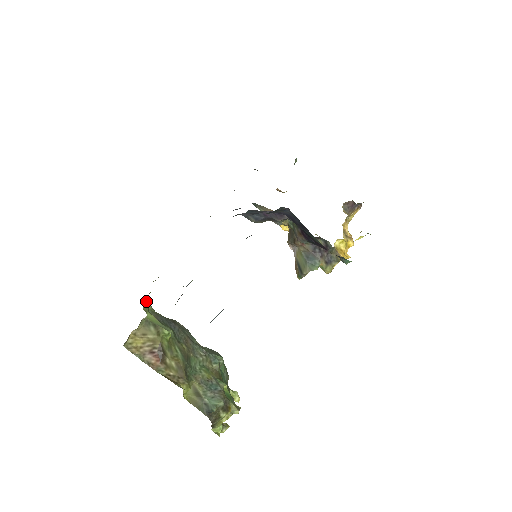
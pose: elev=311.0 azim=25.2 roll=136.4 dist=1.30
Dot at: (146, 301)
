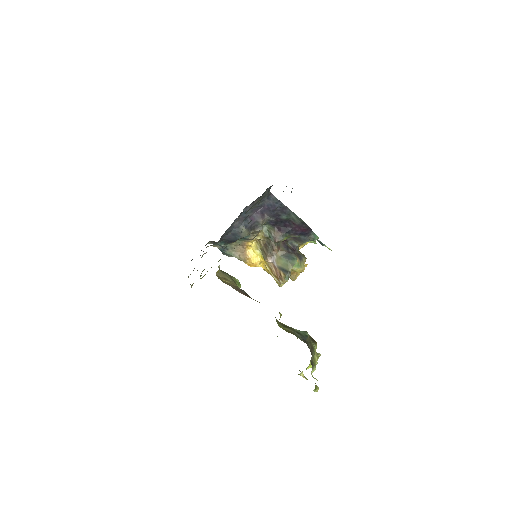
Dot at: occluded
